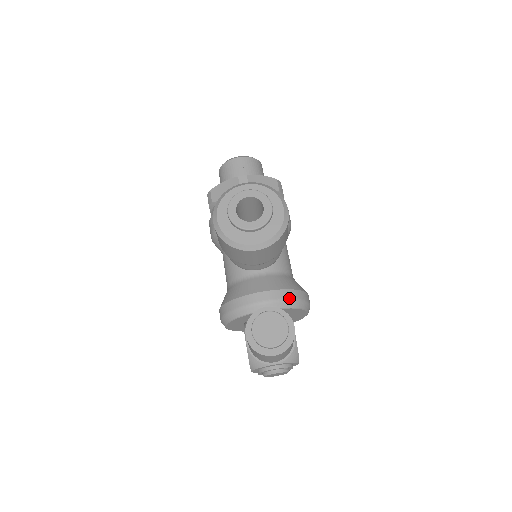
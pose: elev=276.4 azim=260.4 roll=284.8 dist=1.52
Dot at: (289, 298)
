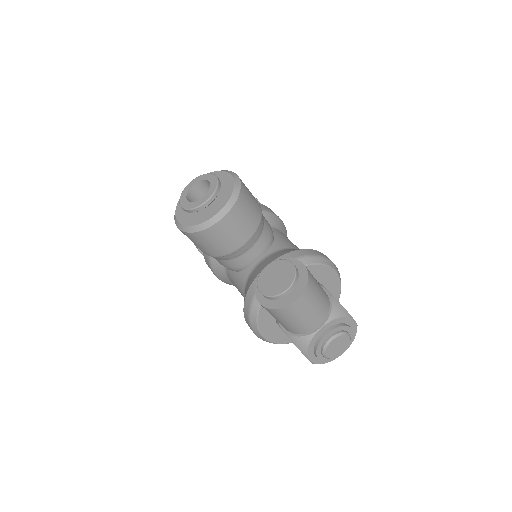
Dot at: (296, 257)
